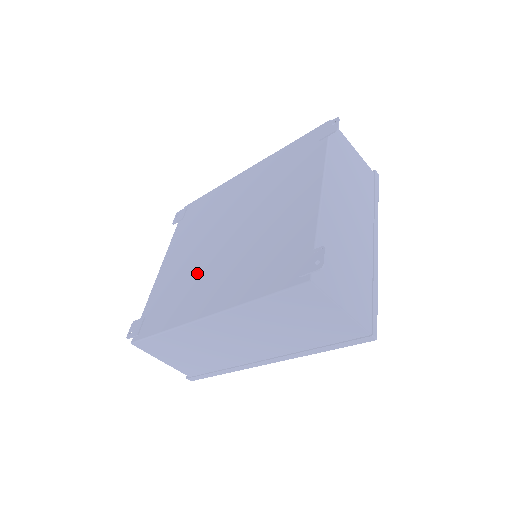
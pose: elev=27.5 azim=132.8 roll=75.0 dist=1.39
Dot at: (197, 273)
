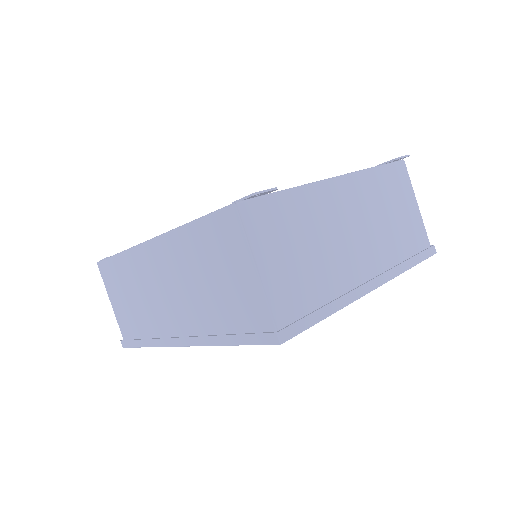
Dot at: occluded
